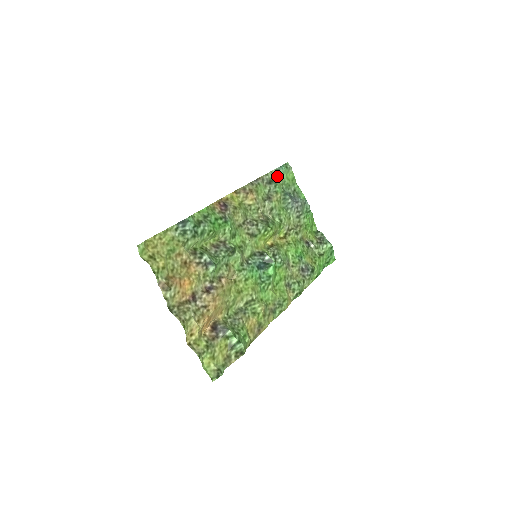
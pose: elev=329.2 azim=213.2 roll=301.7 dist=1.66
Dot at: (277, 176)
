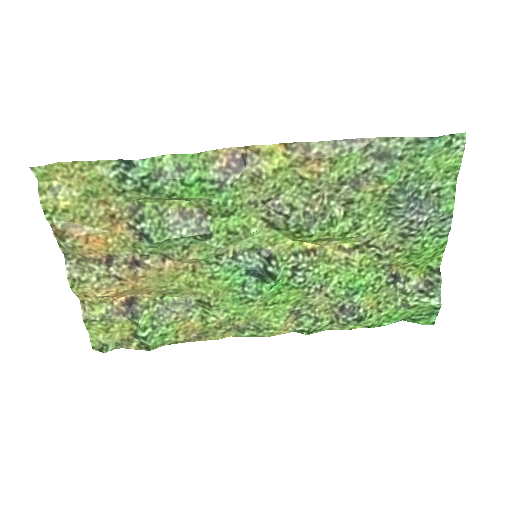
Dot at: (410, 151)
